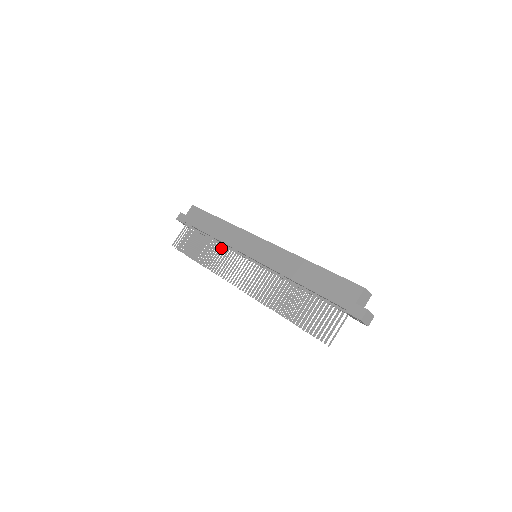
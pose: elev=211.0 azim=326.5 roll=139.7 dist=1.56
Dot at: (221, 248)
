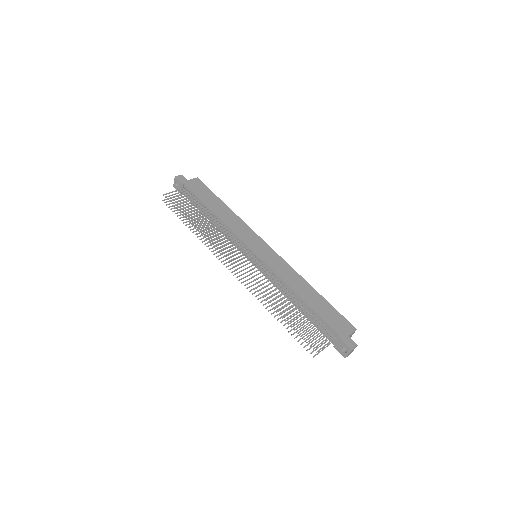
Dot at: (216, 229)
